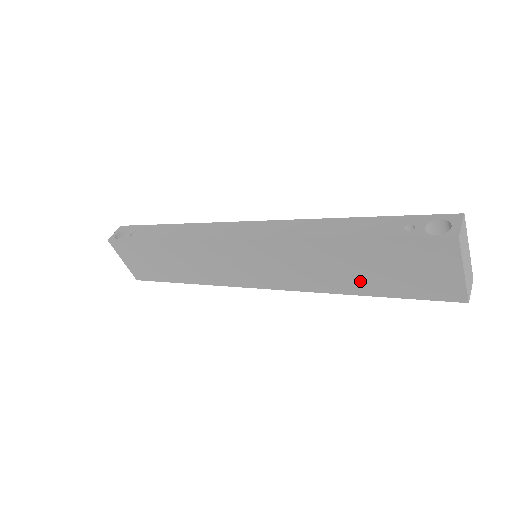
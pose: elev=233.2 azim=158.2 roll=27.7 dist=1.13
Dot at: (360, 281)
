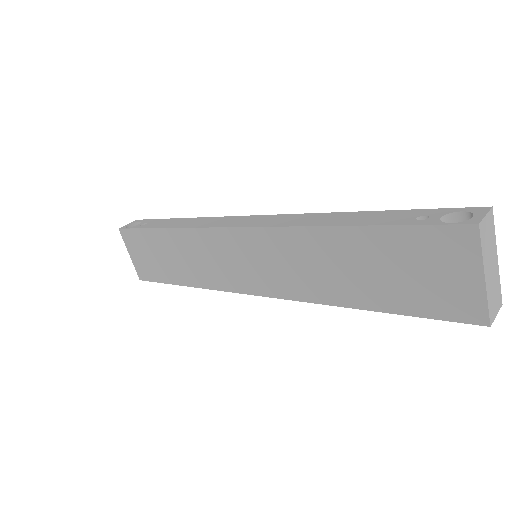
Dot at: (361, 288)
